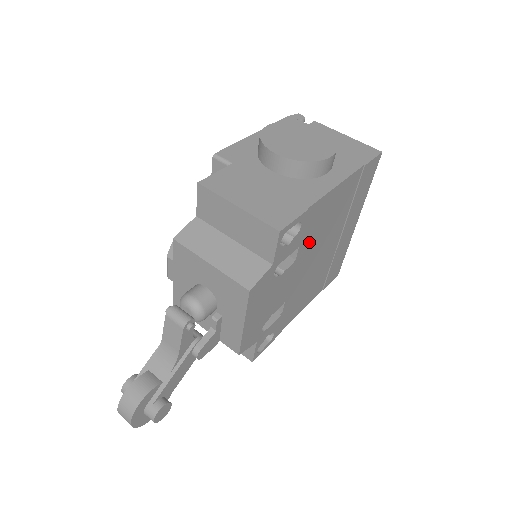
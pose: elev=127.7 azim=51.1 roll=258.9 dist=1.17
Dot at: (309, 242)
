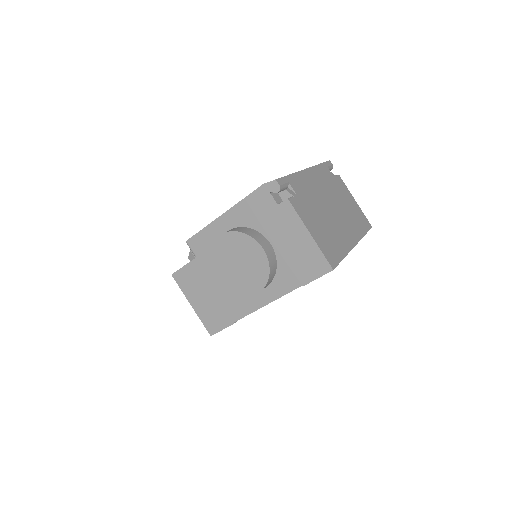
Dot at: occluded
